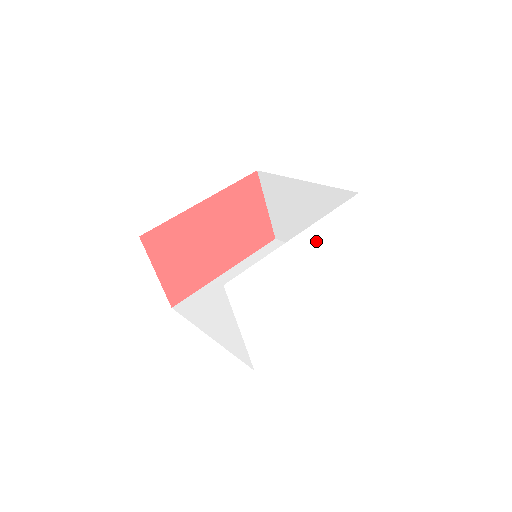
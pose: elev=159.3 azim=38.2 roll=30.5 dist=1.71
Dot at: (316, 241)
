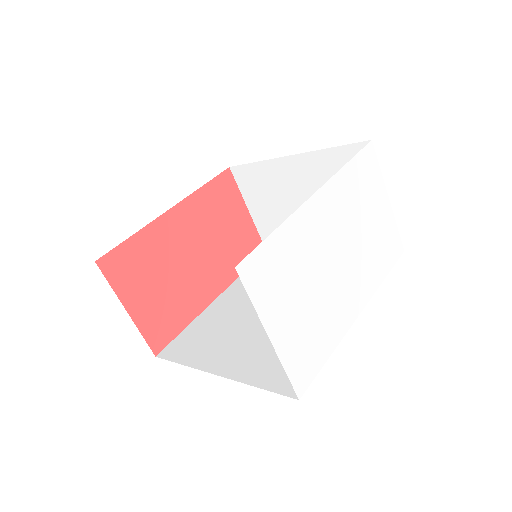
Dot at: (338, 203)
